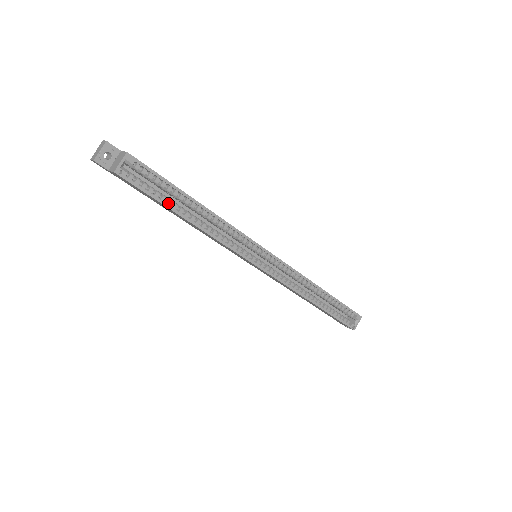
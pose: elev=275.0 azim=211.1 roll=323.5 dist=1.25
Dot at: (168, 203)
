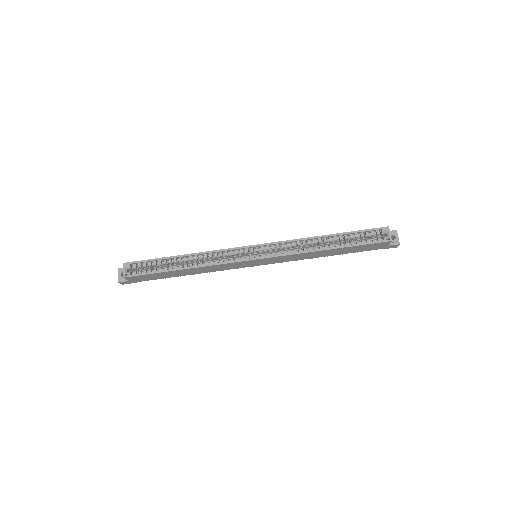
Dot at: (165, 270)
